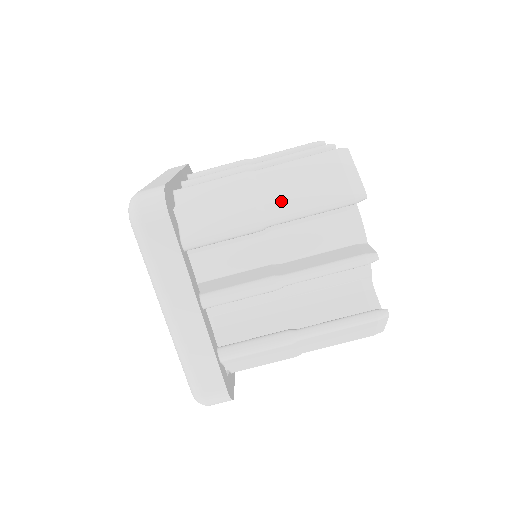
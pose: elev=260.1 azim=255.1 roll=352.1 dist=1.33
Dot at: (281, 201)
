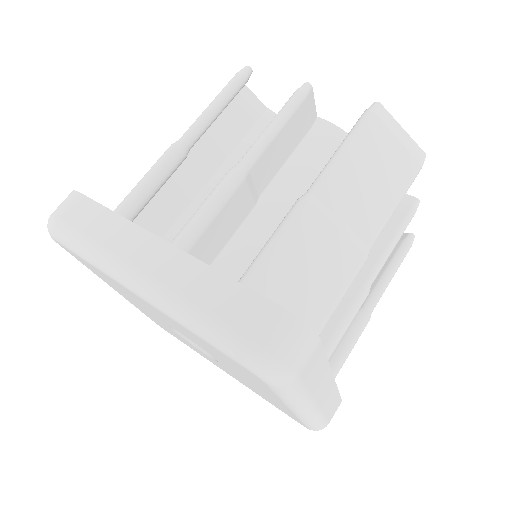
Dot at: occluded
